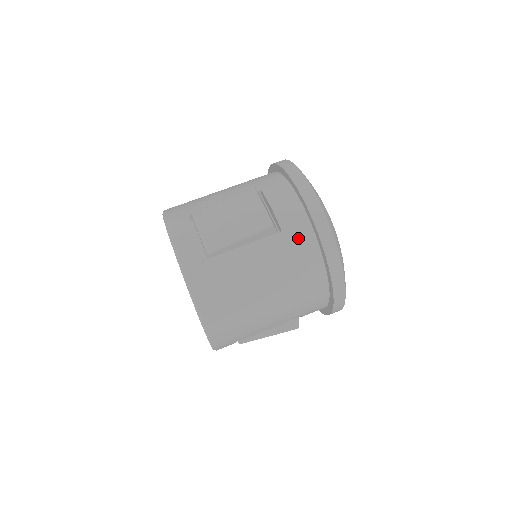
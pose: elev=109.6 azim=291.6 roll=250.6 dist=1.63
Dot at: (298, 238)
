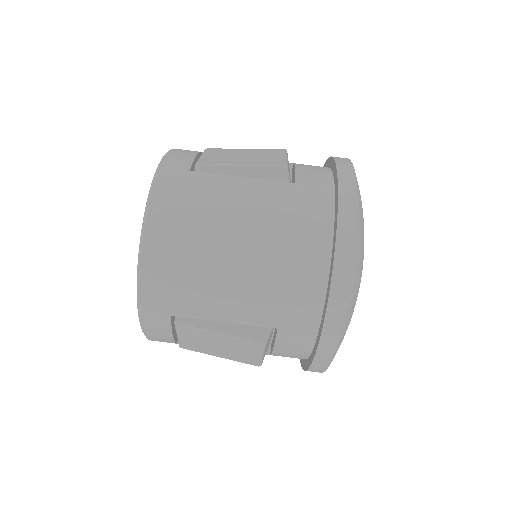
Dot at: (311, 196)
